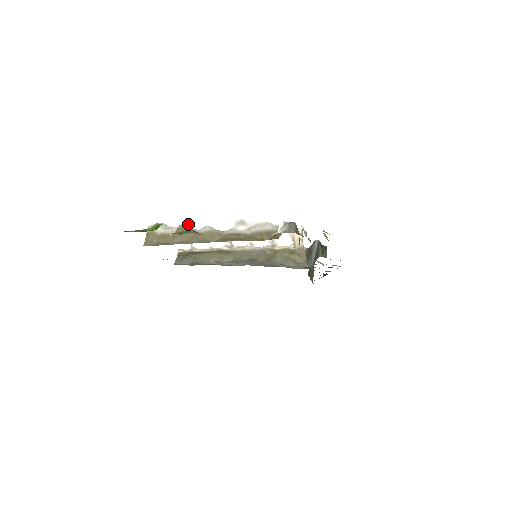
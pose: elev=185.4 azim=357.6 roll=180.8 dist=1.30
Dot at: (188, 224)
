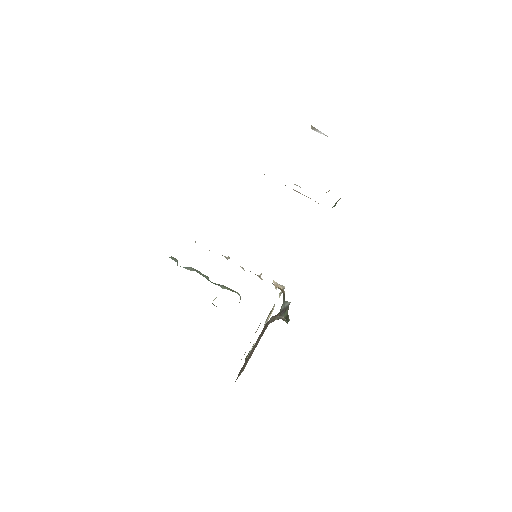
Dot at: occluded
